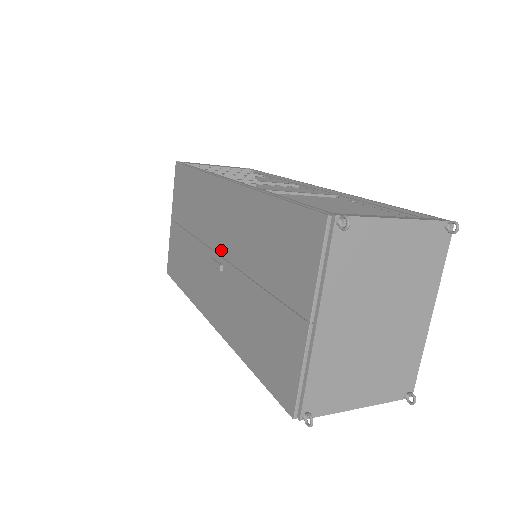
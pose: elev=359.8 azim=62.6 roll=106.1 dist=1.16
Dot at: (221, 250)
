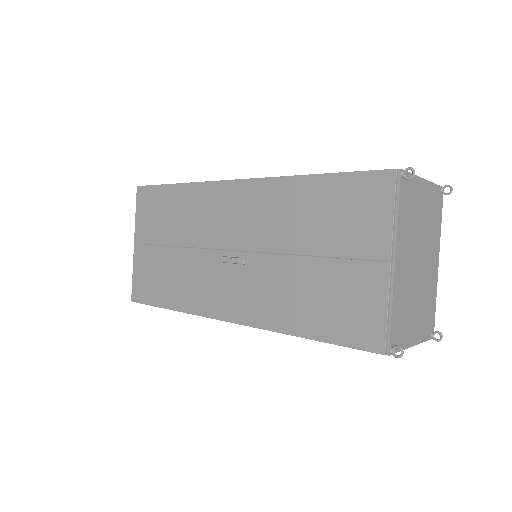
Dot at: (240, 245)
